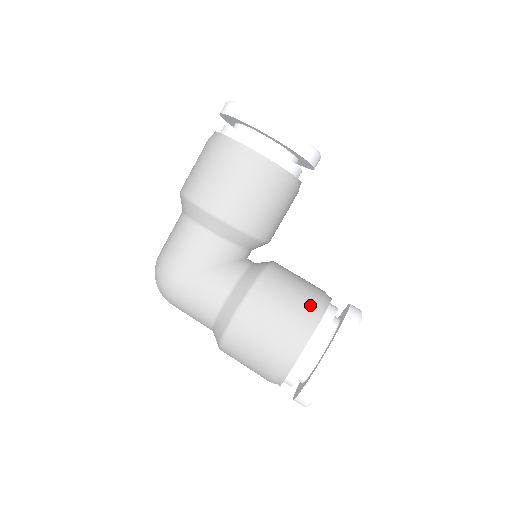
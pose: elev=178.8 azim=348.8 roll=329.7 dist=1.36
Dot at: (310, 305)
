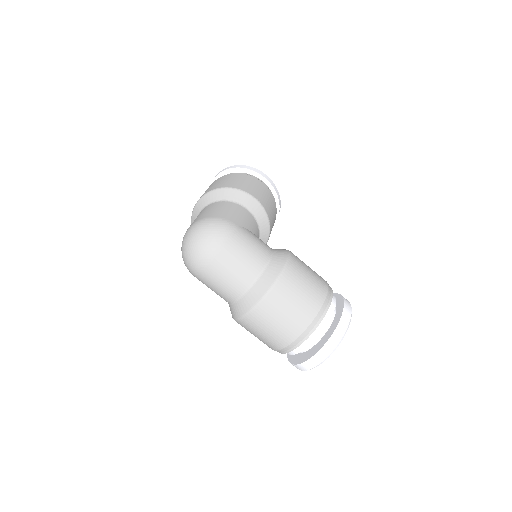
Dot at: occluded
